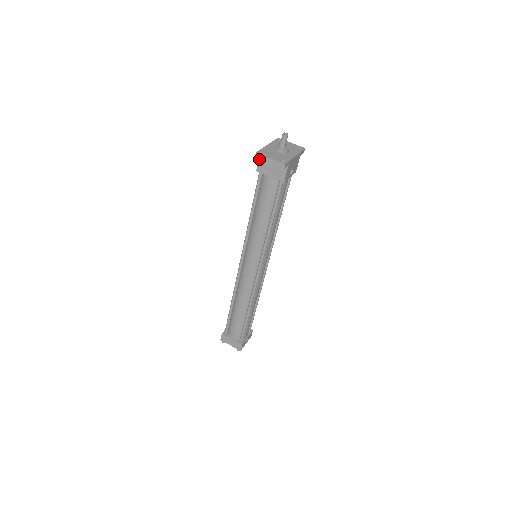
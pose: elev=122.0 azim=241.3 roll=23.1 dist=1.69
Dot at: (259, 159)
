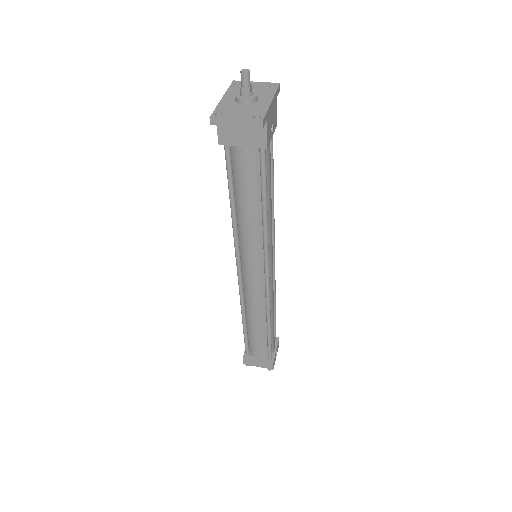
Dot at: occluded
